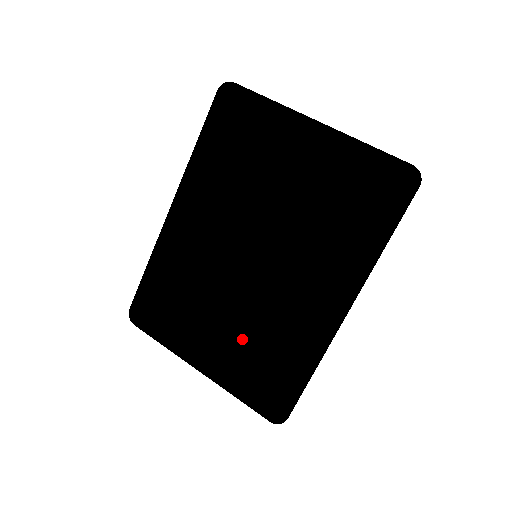
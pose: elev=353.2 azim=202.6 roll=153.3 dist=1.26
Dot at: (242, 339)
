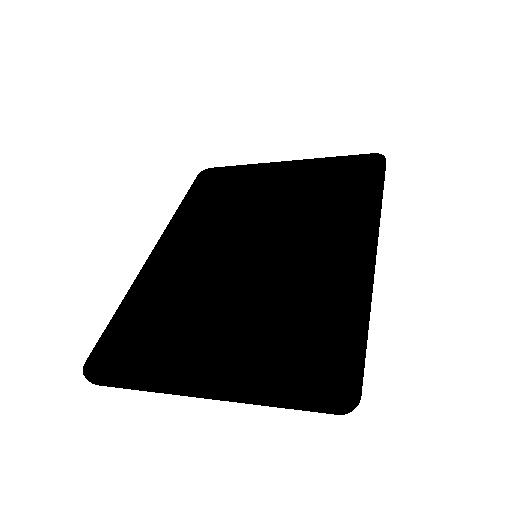
Dot at: (260, 323)
